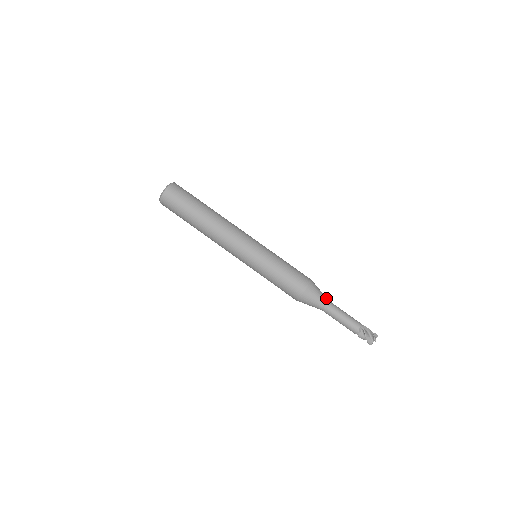
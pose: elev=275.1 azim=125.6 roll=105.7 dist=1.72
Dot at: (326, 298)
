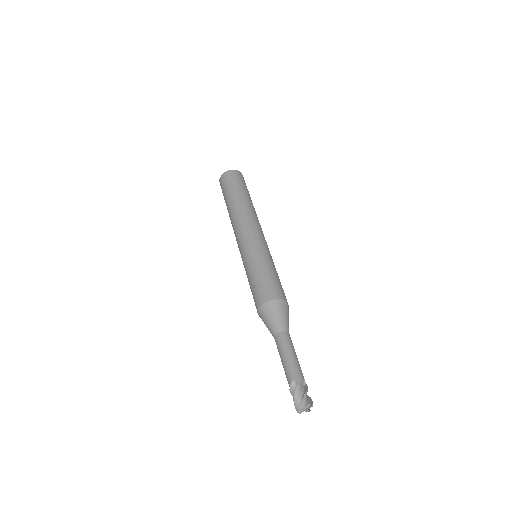
Dot at: occluded
